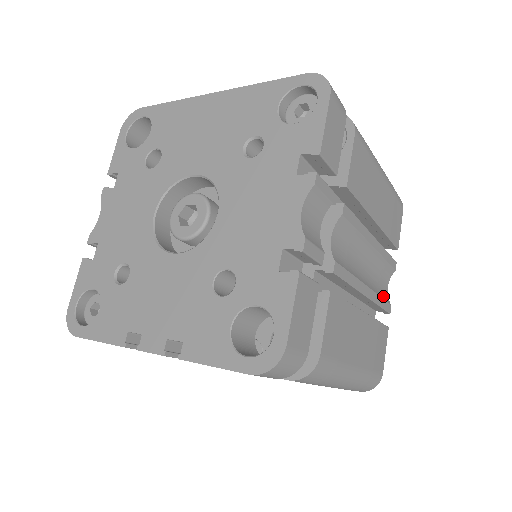
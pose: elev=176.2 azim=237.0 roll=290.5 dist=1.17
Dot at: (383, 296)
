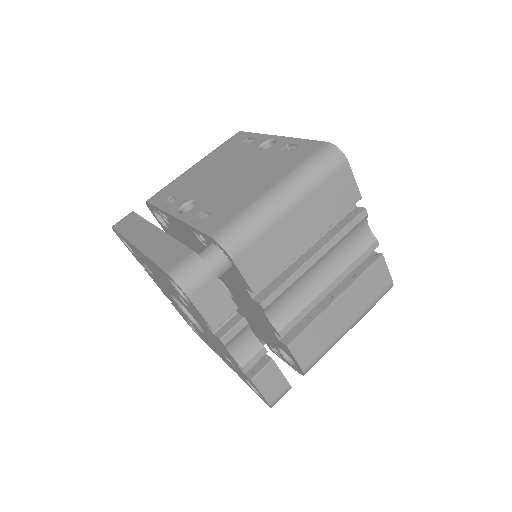
Dot at: (361, 249)
